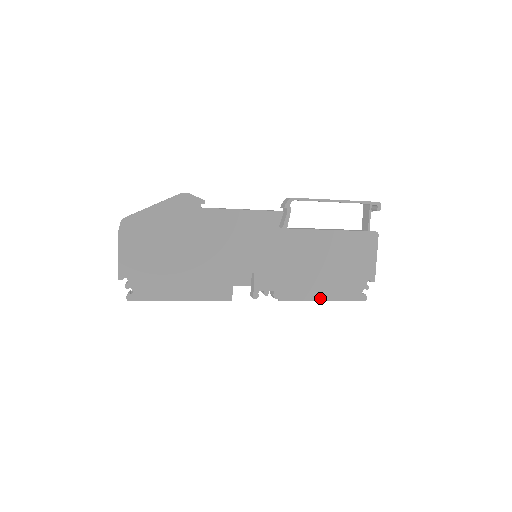
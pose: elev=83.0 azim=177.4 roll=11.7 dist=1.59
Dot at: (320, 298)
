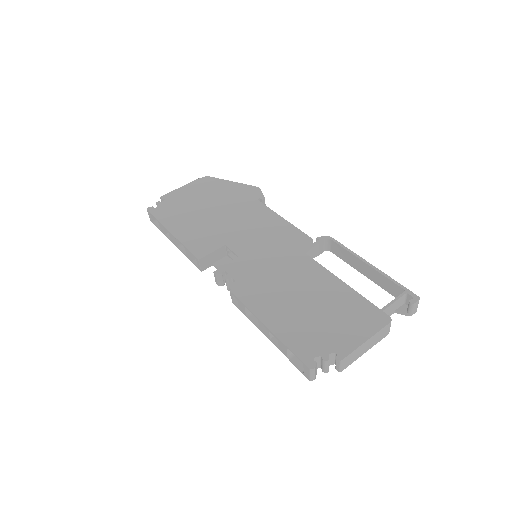
Dot at: (266, 322)
